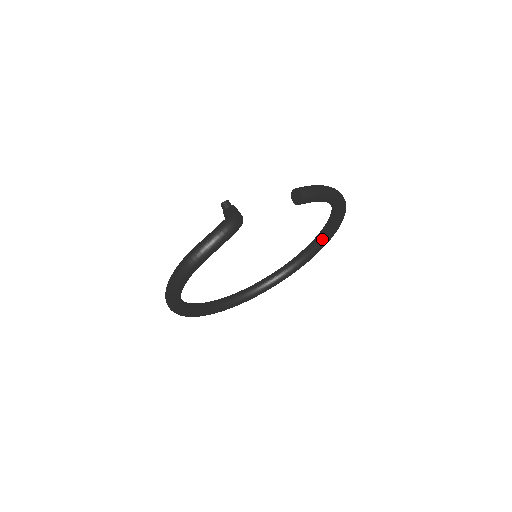
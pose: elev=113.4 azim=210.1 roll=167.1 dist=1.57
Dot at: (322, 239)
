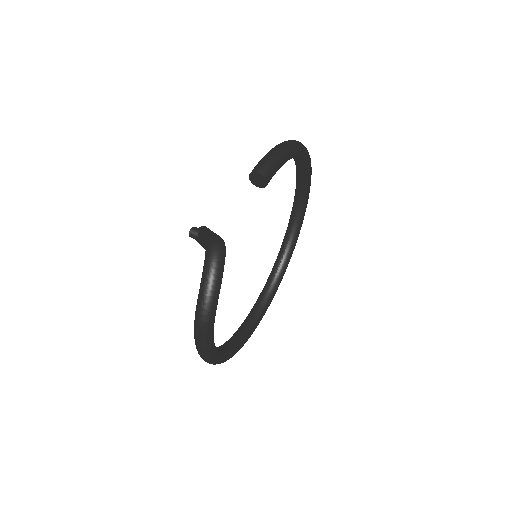
Dot at: (303, 192)
